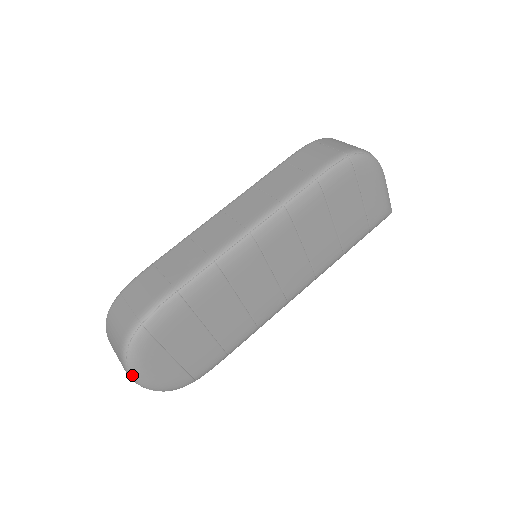
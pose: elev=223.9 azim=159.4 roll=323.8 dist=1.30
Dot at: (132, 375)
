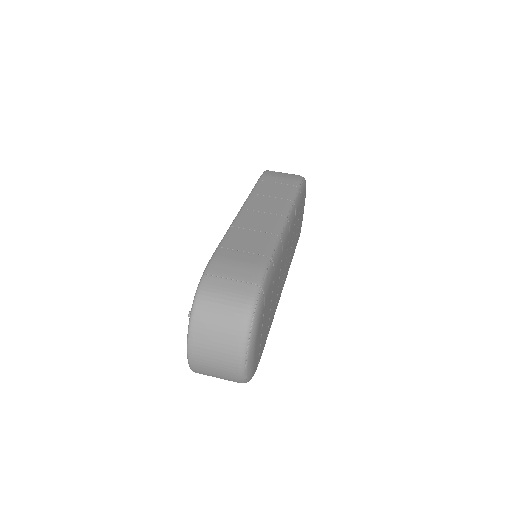
Dot at: (248, 351)
